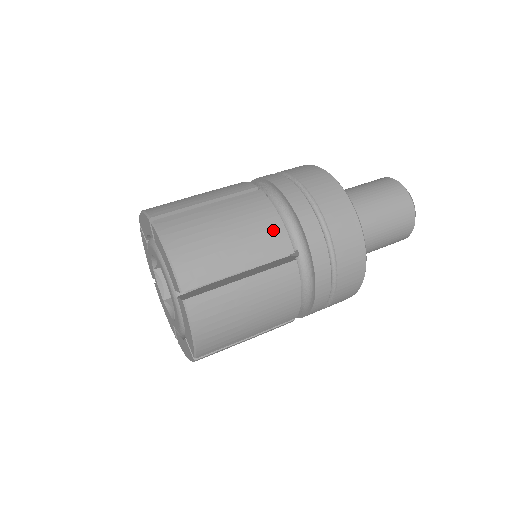
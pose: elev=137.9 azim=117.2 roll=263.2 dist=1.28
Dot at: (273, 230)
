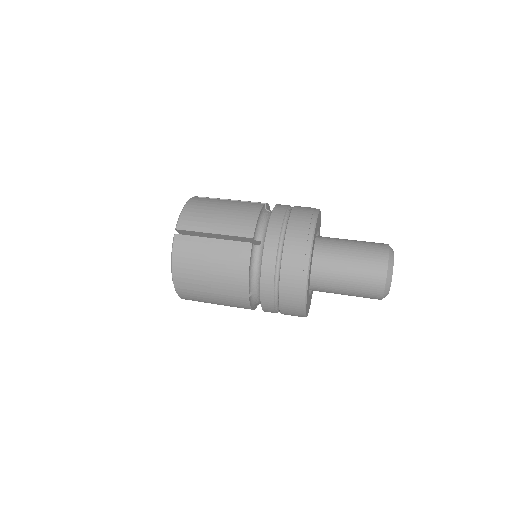
Dot at: (248, 220)
